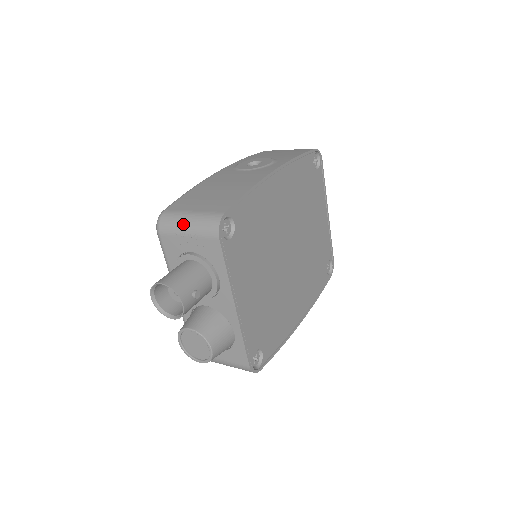
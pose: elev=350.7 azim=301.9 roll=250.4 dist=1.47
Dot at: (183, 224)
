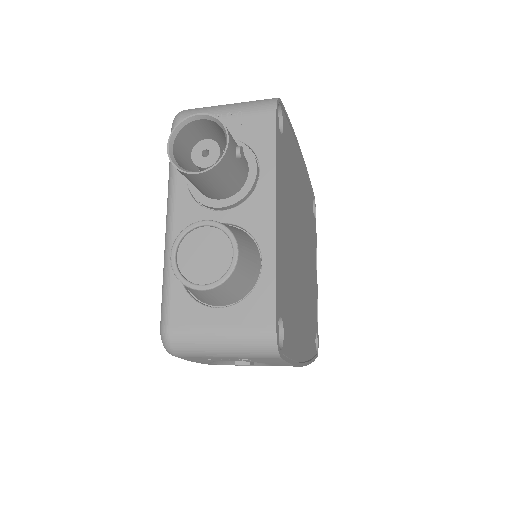
Dot at: (221, 107)
